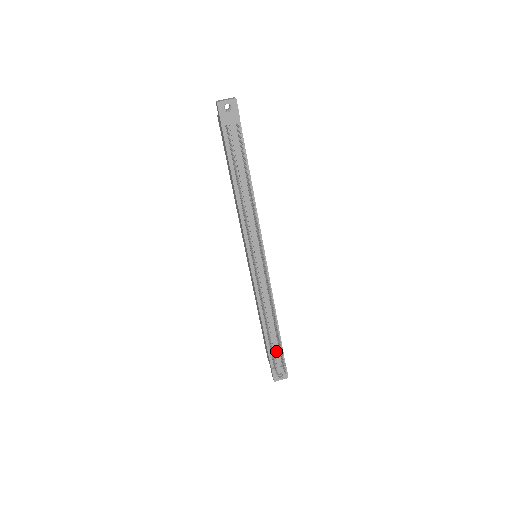
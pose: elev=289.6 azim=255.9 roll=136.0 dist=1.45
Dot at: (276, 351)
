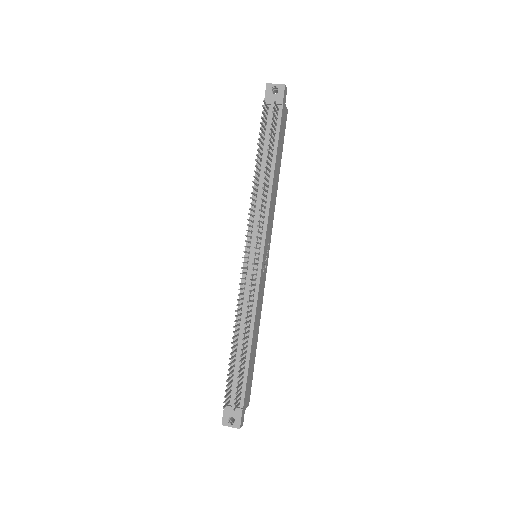
Dot at: occluded
